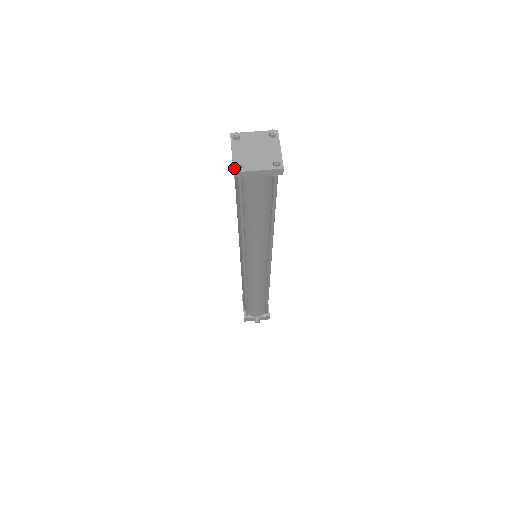
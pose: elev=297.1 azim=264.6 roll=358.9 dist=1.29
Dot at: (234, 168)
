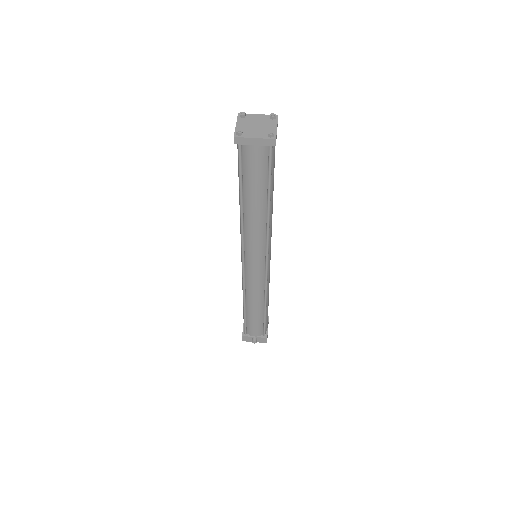
Dot at: (235, 134)
